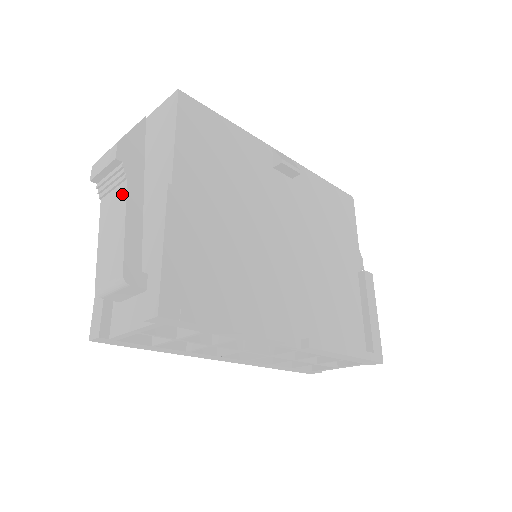
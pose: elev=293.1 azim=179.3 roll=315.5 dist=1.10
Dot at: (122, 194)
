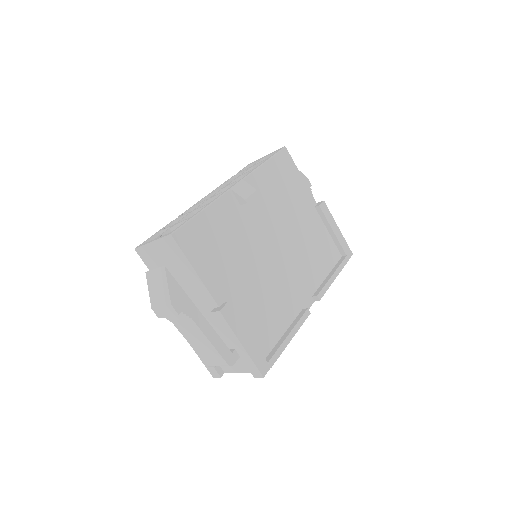
Dot at: (193, 325)
